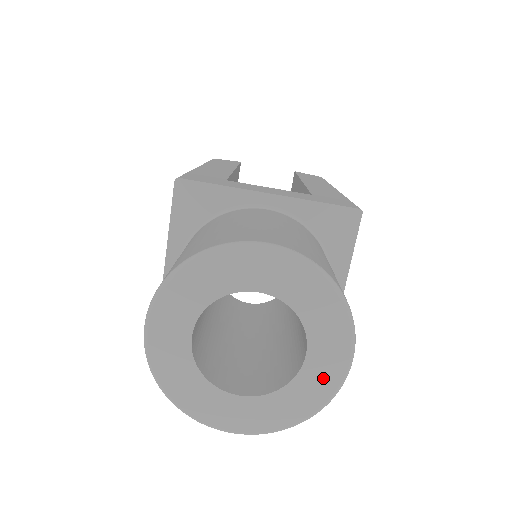
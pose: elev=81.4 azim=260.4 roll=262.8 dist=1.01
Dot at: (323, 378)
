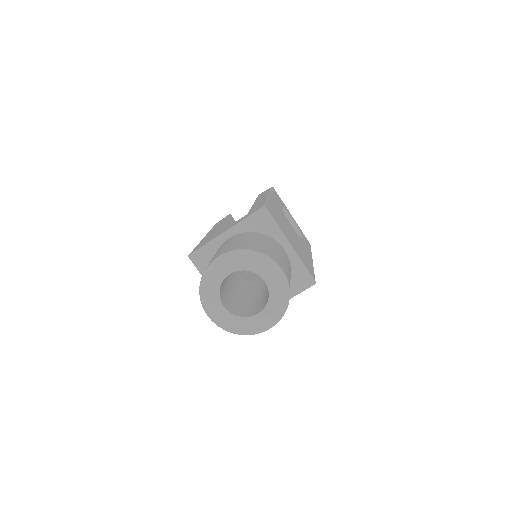
Dot at: (278, 284)
